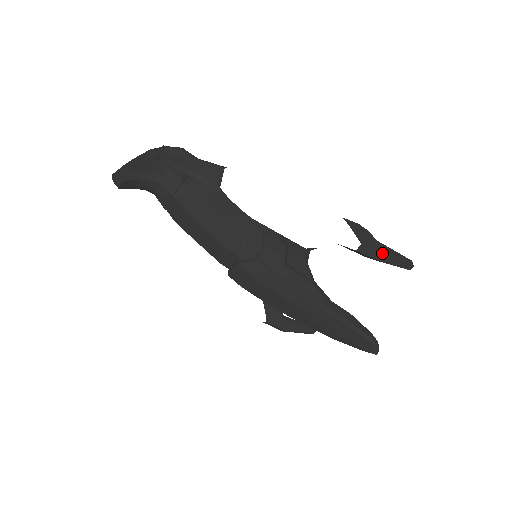
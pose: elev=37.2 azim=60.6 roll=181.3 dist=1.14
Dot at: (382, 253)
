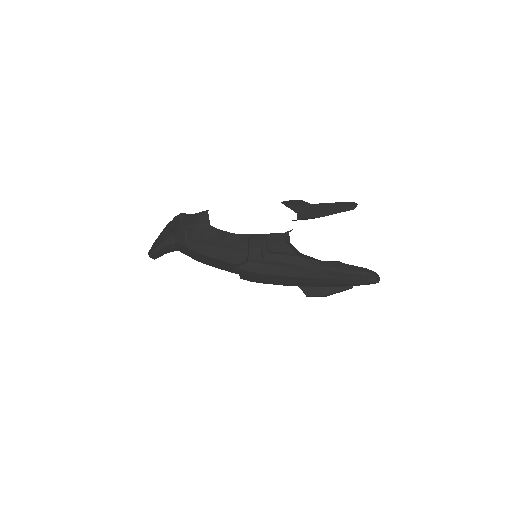
Dot at: (317, 211)
